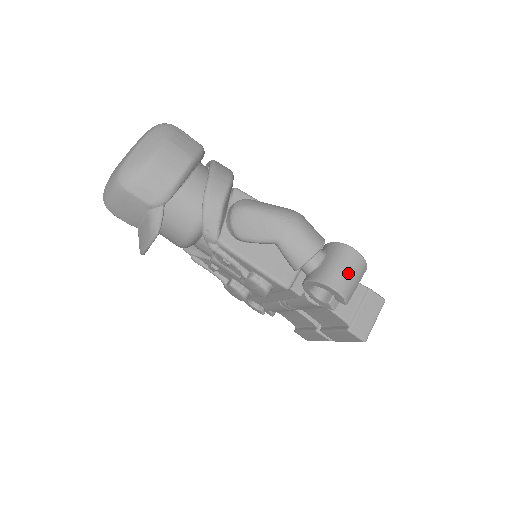
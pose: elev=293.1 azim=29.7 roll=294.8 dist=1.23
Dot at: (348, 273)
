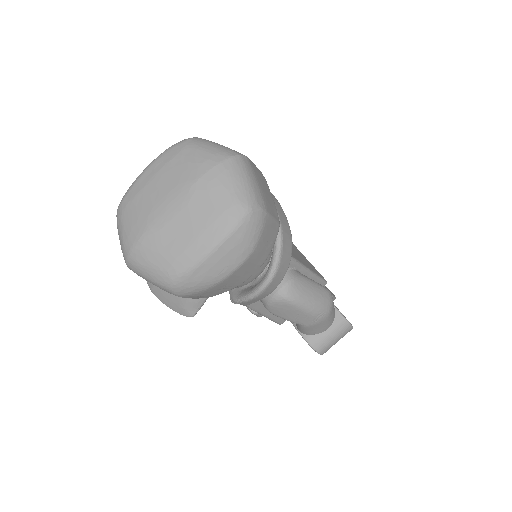
Dot at: occluded
